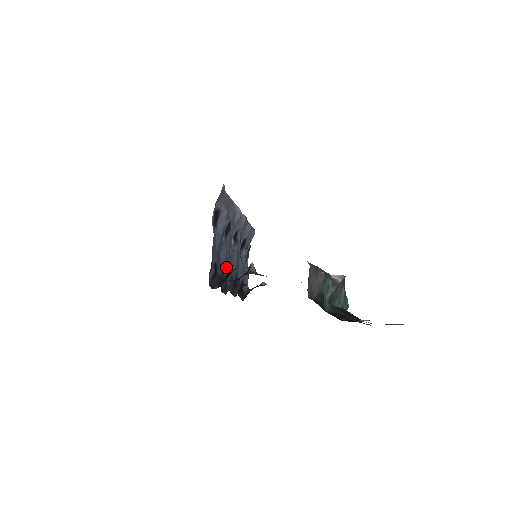
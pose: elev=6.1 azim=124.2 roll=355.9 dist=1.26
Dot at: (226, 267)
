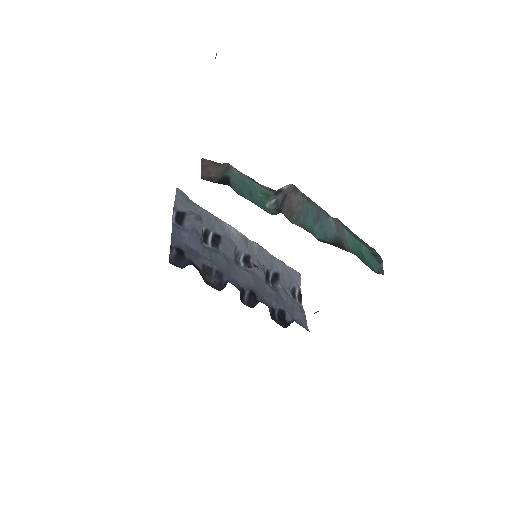
Dot at: (216, 268)
